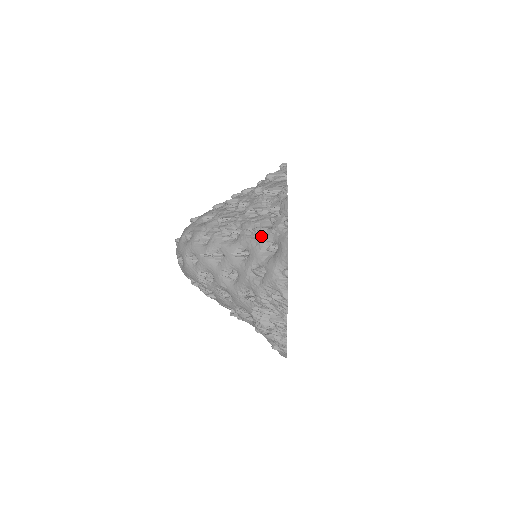
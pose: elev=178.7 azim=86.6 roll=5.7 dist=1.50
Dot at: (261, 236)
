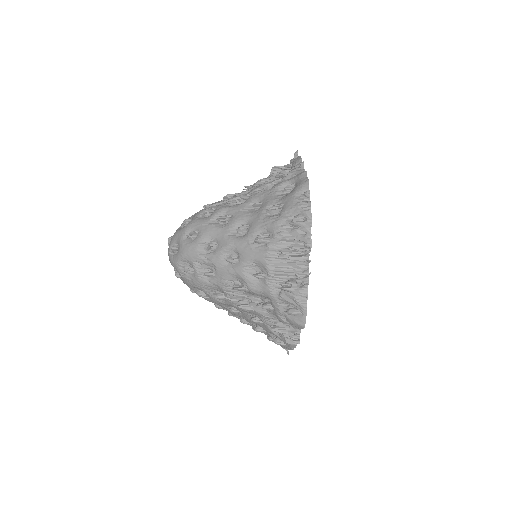
Dot at: (275, 185)
